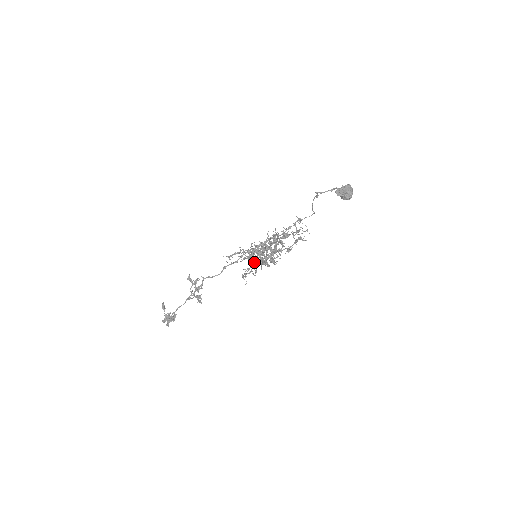
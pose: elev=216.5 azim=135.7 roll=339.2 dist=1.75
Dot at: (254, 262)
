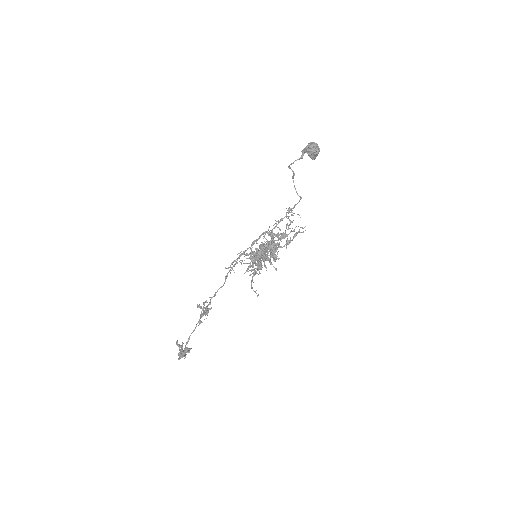
Dot at: occluded
